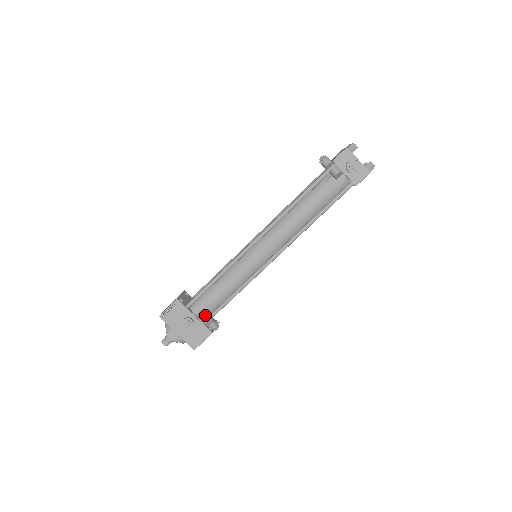
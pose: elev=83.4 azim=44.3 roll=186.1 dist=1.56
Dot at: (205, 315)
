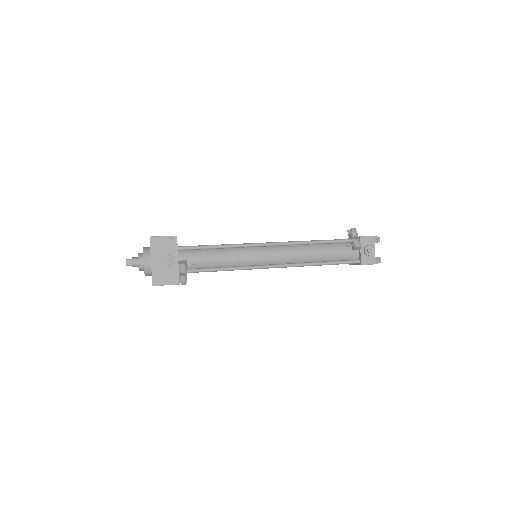
Dot at: (187, 266)
